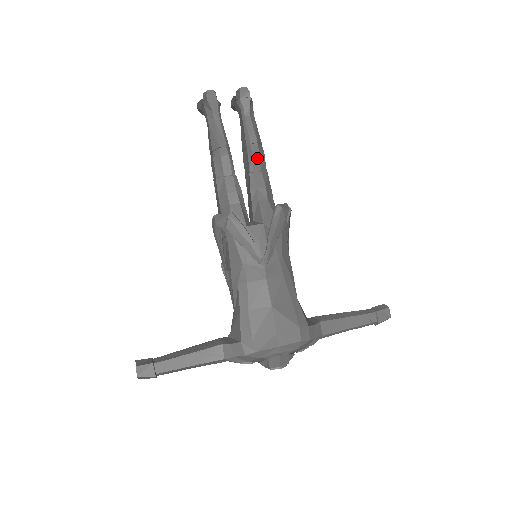
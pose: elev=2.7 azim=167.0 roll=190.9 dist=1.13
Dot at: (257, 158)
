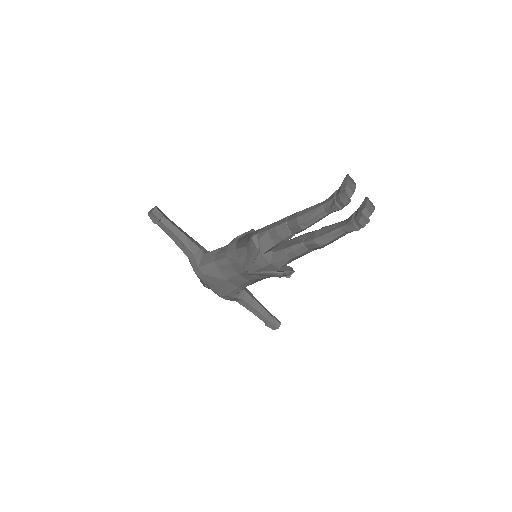
Dot at: (314, 246)
